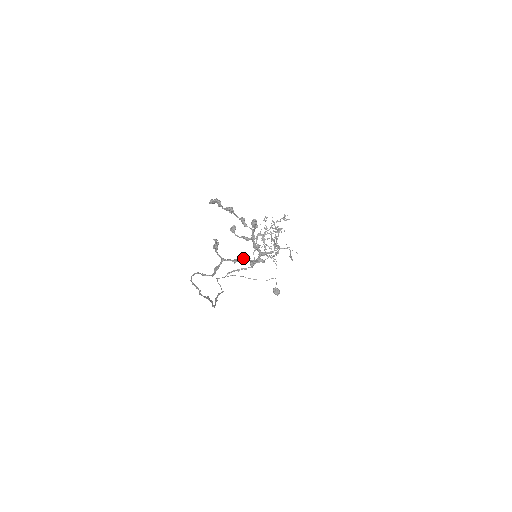
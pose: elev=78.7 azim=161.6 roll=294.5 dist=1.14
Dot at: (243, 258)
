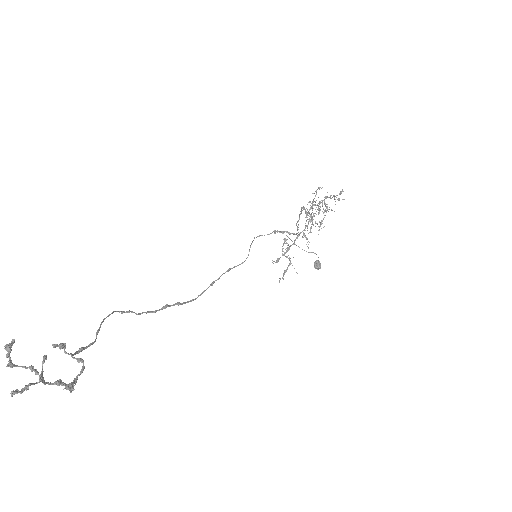
Dot at: (83, 363)
